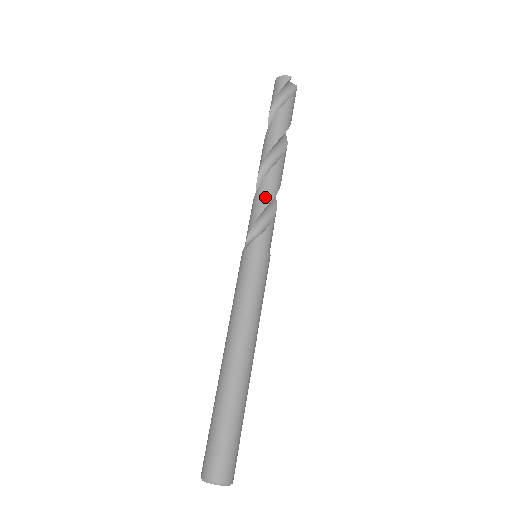
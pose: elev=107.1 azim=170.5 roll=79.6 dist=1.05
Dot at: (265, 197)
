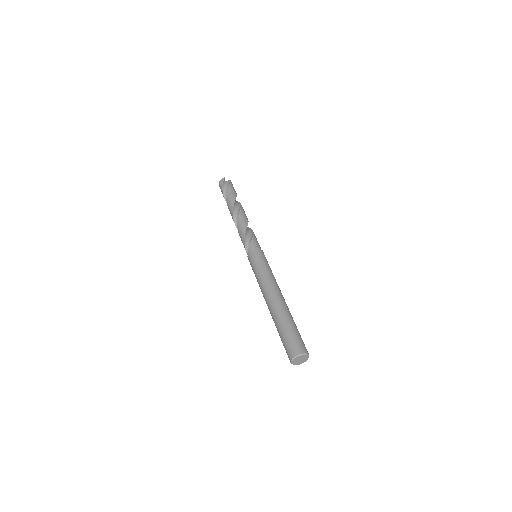
Dot at: (242, 229)
